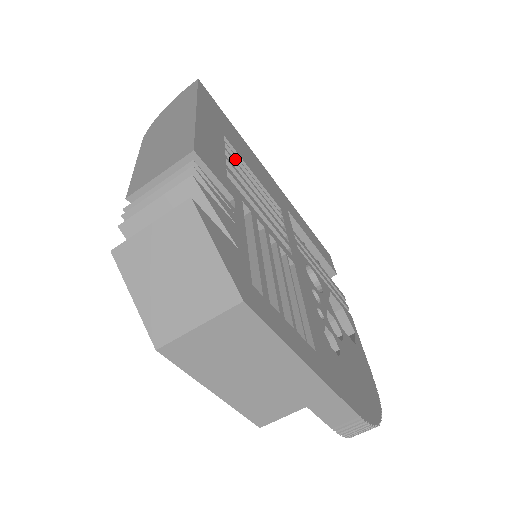
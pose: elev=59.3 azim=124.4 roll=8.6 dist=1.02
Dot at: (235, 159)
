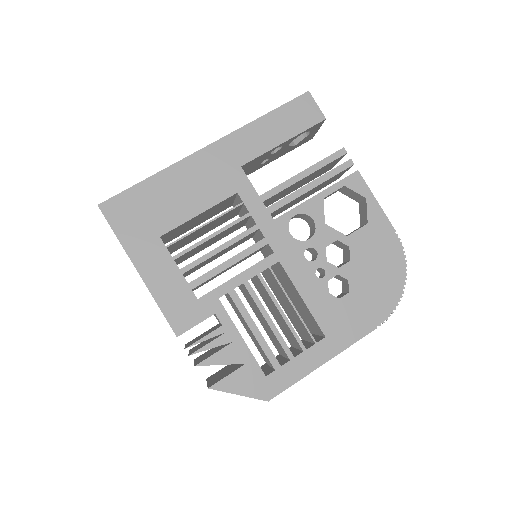
Dot at: (182, 239)
